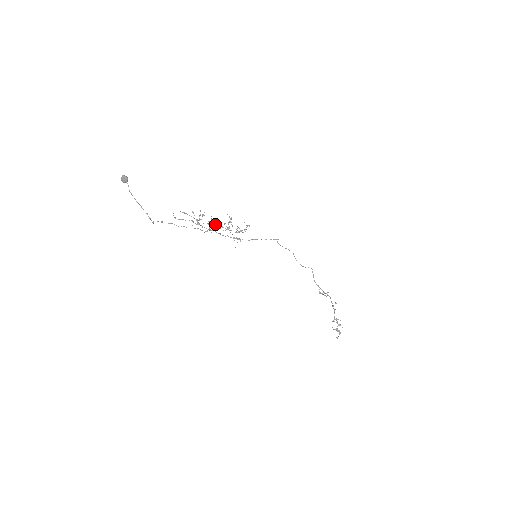
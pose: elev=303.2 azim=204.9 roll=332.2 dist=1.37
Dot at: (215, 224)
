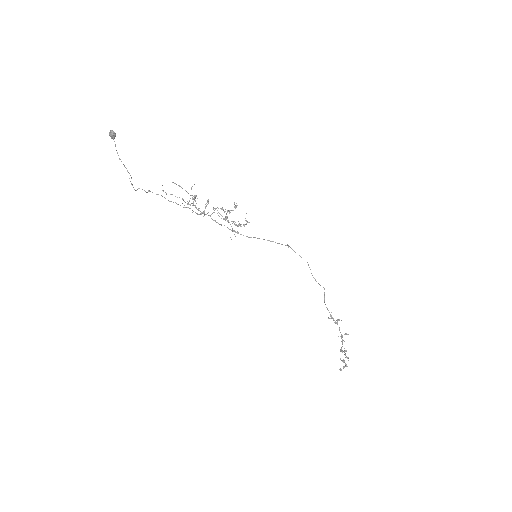
Dot at: (213, 208)
